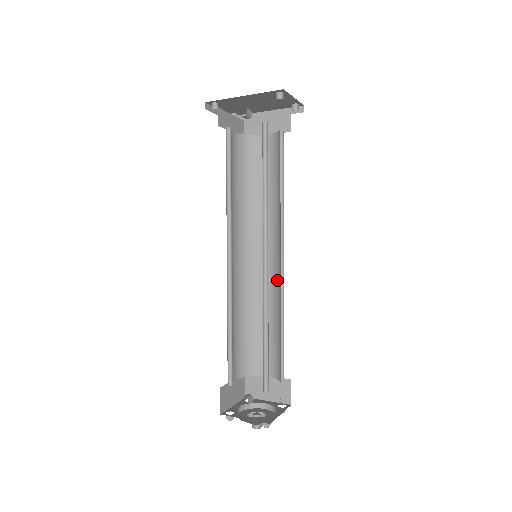
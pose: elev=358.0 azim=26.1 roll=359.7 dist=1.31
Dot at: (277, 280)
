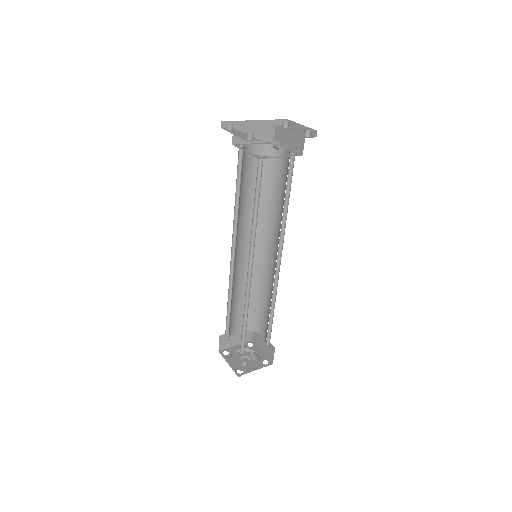
Dot at: (256, 265)
